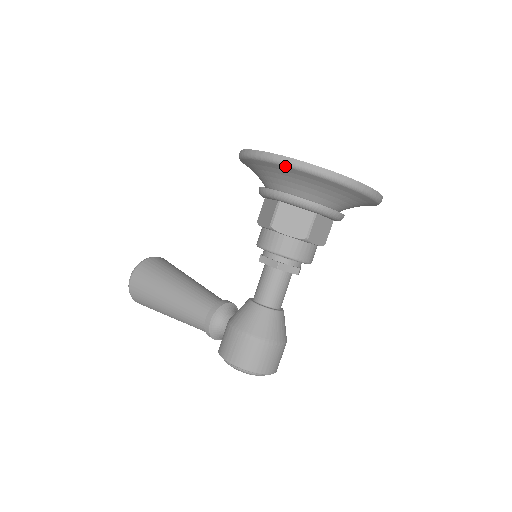
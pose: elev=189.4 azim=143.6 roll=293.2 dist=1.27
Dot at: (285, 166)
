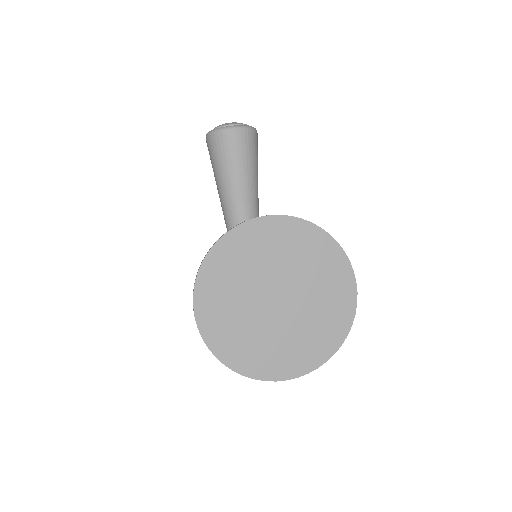
Dot at: occluded
